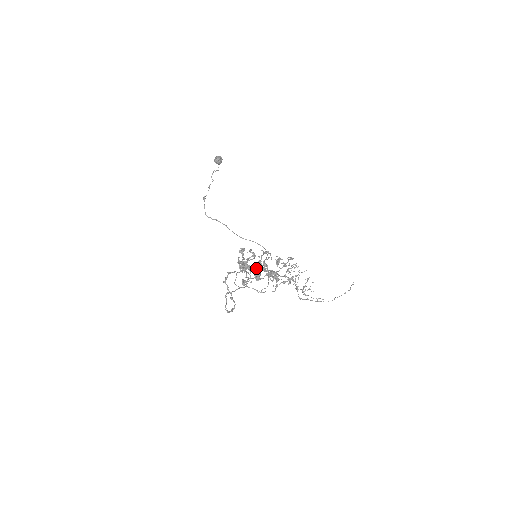
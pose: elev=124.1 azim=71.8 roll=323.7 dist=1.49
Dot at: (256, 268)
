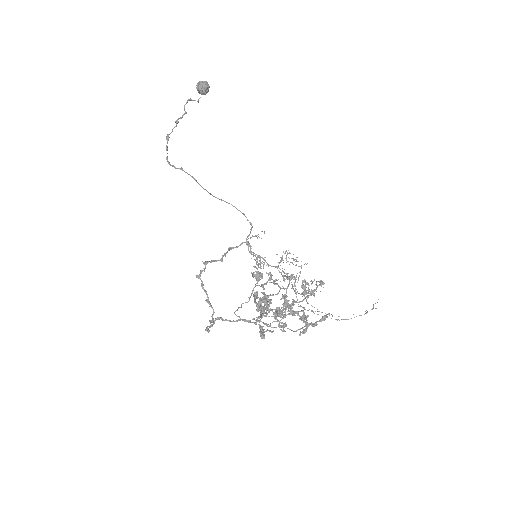
Dot at: occluded
